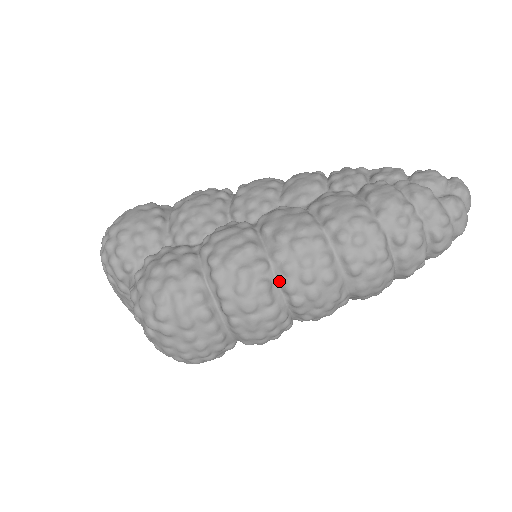
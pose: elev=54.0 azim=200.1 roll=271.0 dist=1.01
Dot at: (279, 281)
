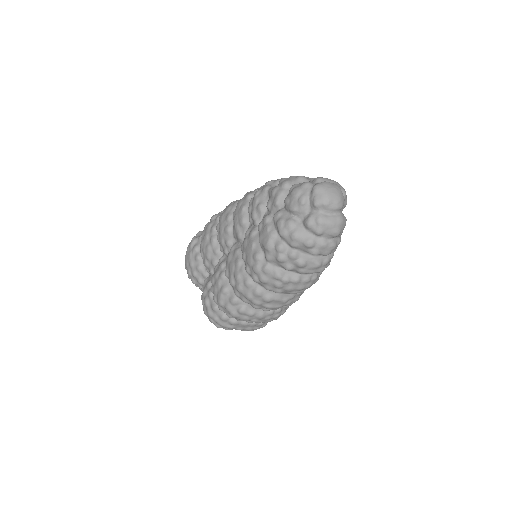
Dot at: (249, 304)
